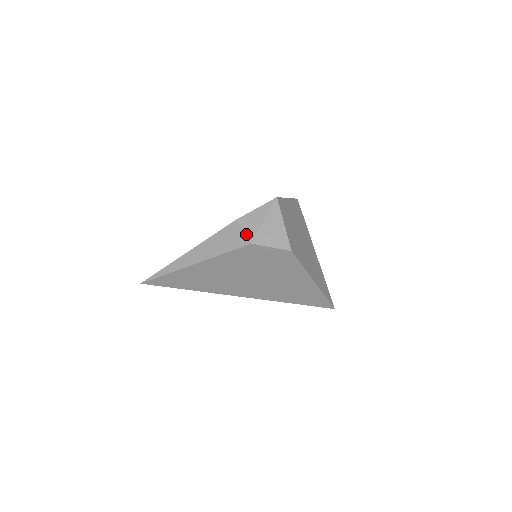
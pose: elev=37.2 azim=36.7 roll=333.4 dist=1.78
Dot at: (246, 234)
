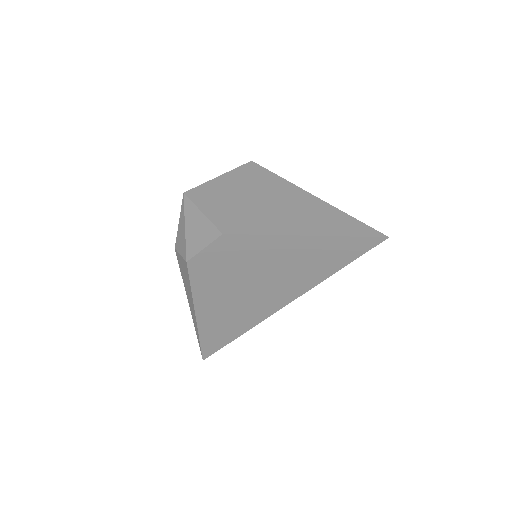
Dot at: (182, 256)
